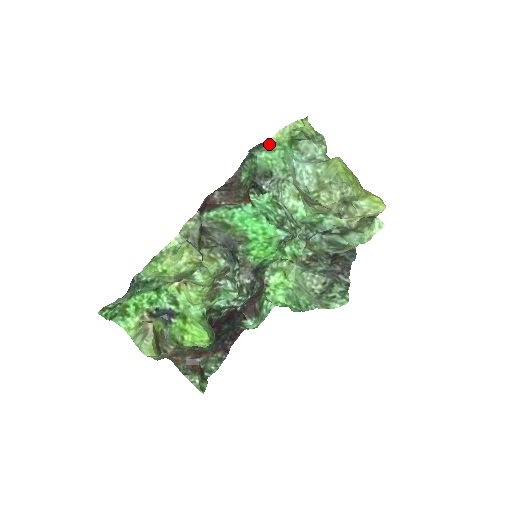
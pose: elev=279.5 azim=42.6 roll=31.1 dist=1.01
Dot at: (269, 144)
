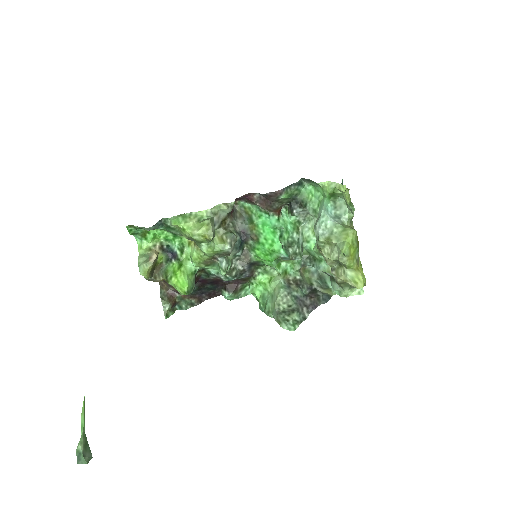
Dot at: (317, 184)
